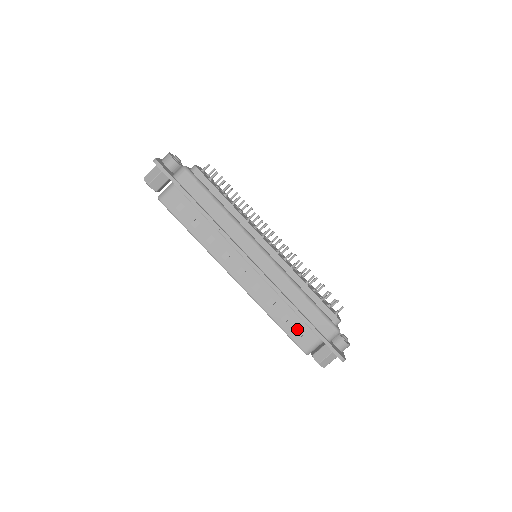
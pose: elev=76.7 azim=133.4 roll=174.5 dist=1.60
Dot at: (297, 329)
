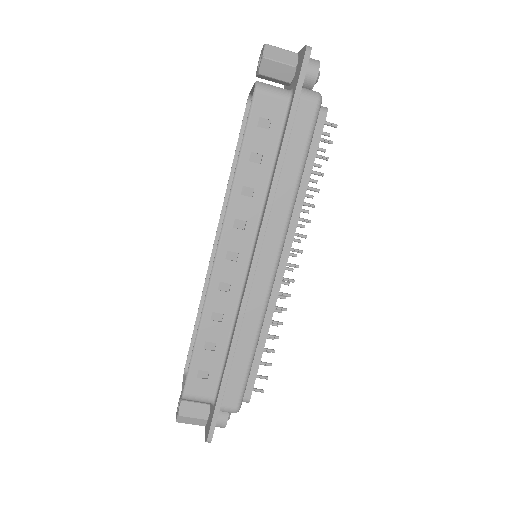
Dot at: (206, 367)
